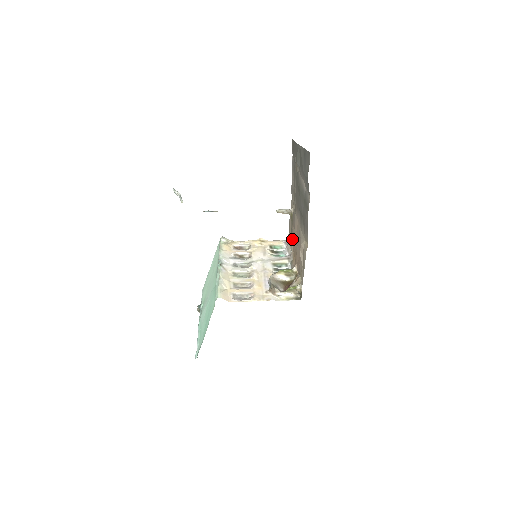
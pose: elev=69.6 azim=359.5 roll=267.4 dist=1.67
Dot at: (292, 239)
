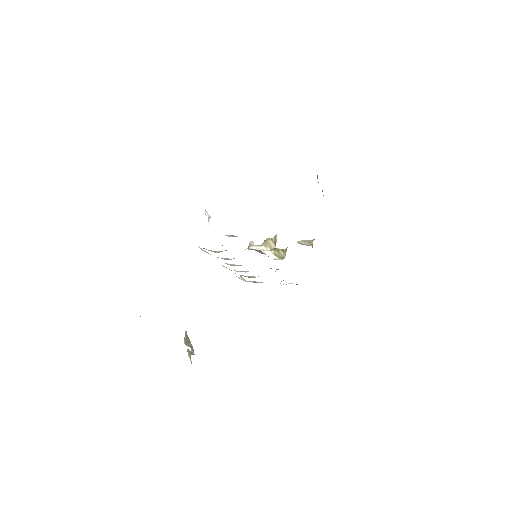
Dot at: occluded
